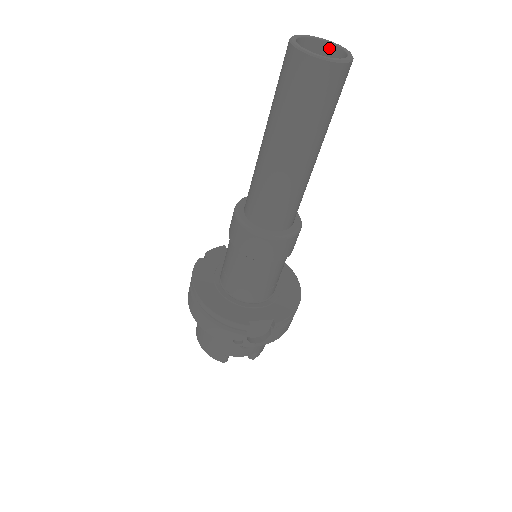
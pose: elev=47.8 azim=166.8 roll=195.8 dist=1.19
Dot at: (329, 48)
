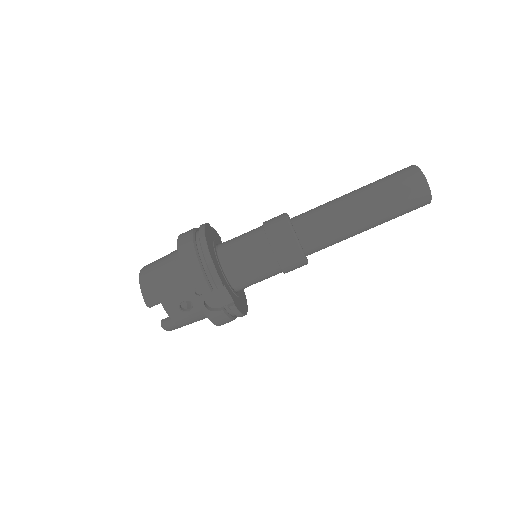
Dot at: occluded
